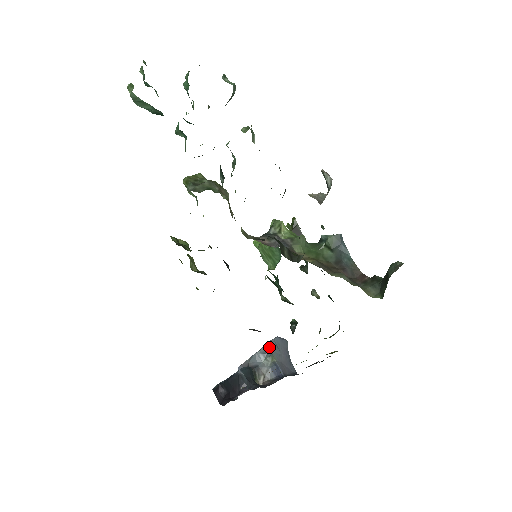
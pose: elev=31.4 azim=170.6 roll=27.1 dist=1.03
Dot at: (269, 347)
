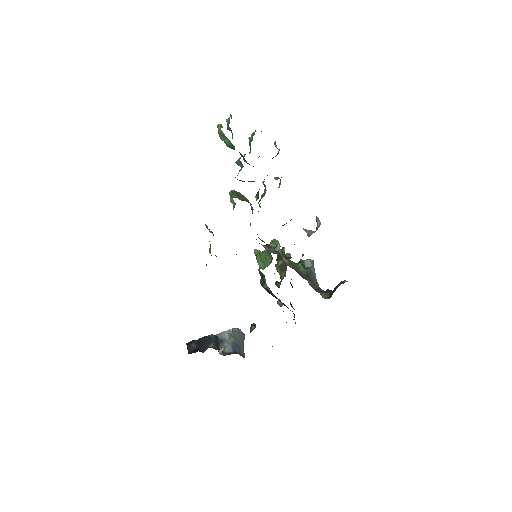
Dot at: (234, 331)
